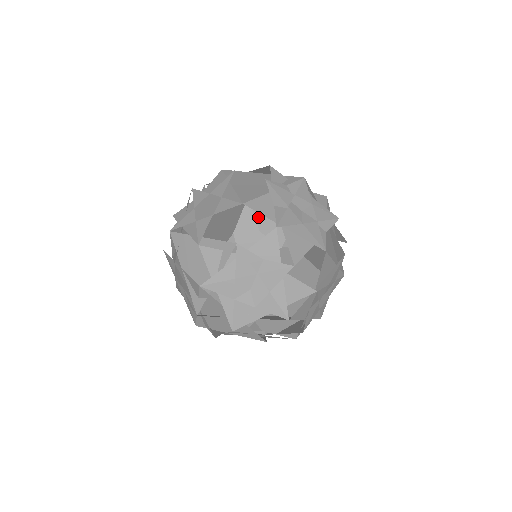
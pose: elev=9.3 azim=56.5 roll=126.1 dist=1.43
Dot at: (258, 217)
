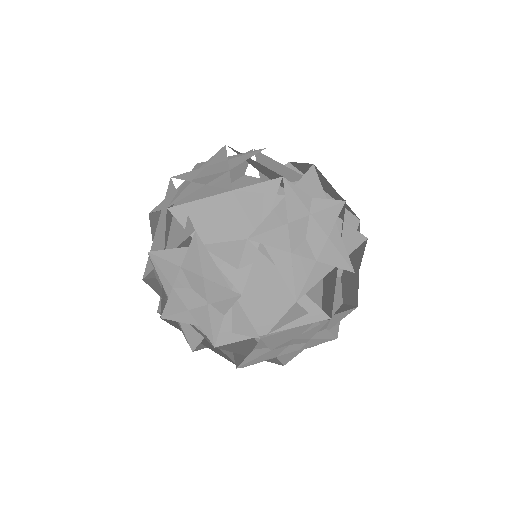
Dot at: occluded
